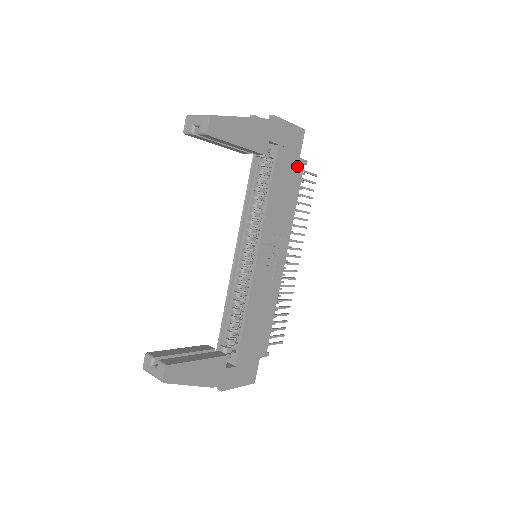
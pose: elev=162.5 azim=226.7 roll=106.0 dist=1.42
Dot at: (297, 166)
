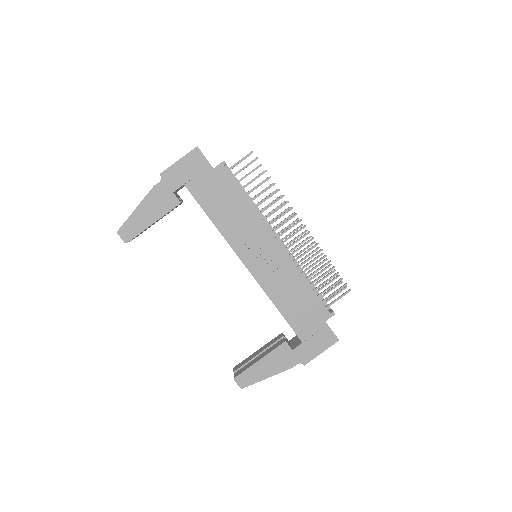
Dot at: (217, 176)
